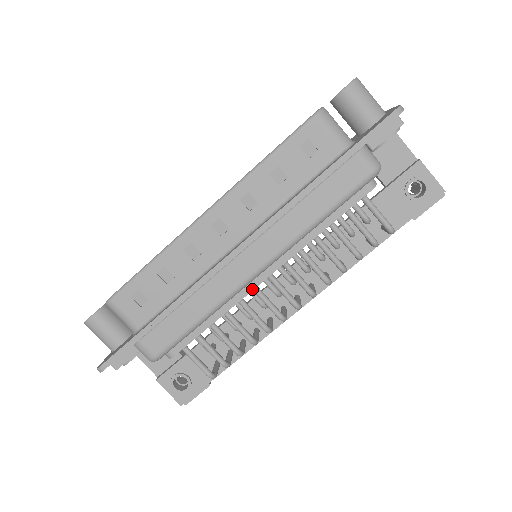
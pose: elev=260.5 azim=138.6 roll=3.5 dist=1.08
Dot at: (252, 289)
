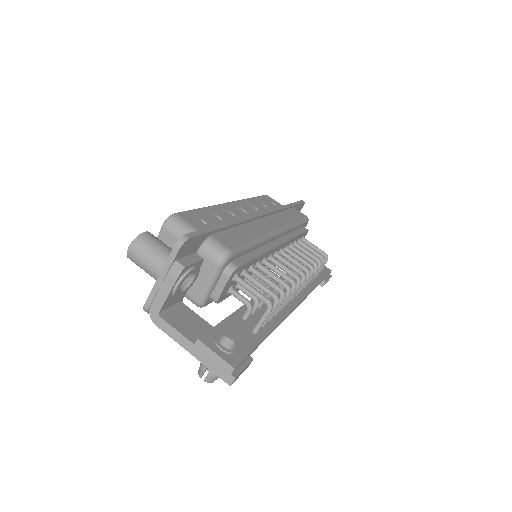
Dot at: (274, 247)
